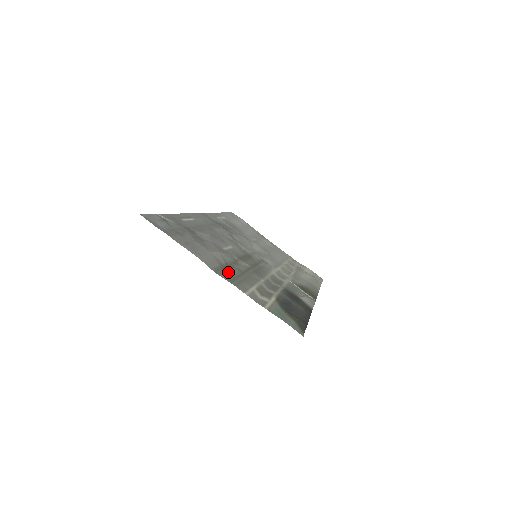
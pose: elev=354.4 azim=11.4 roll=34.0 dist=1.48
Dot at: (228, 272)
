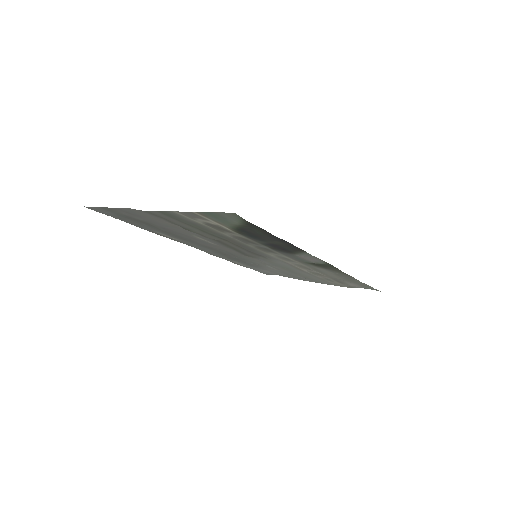
Dot at: (172, 221)
